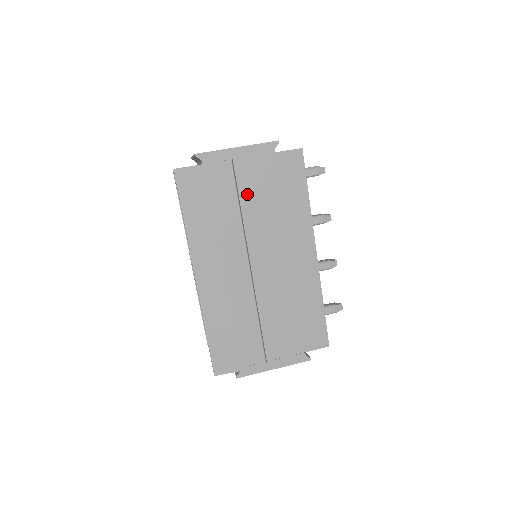
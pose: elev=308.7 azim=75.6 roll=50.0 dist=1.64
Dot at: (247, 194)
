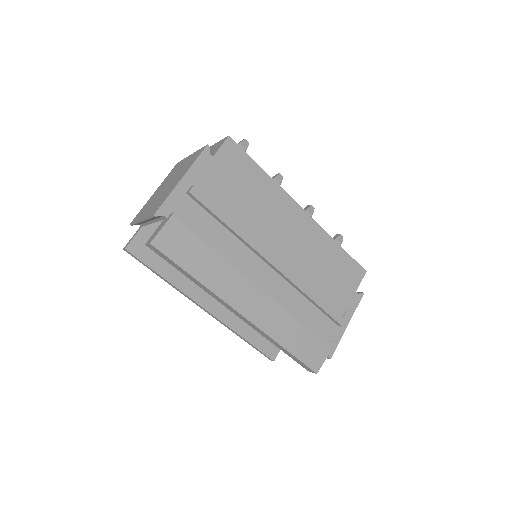
Dot at: occluded
